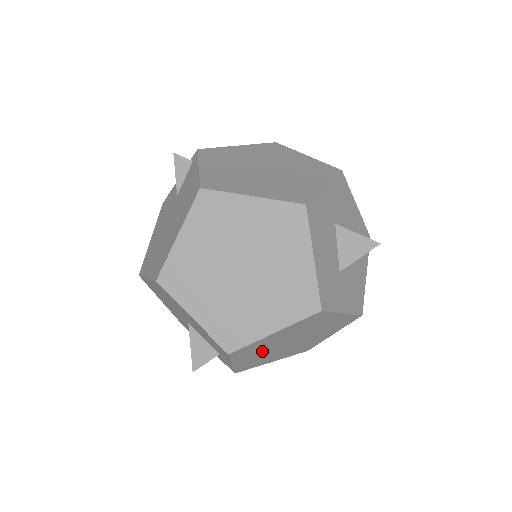
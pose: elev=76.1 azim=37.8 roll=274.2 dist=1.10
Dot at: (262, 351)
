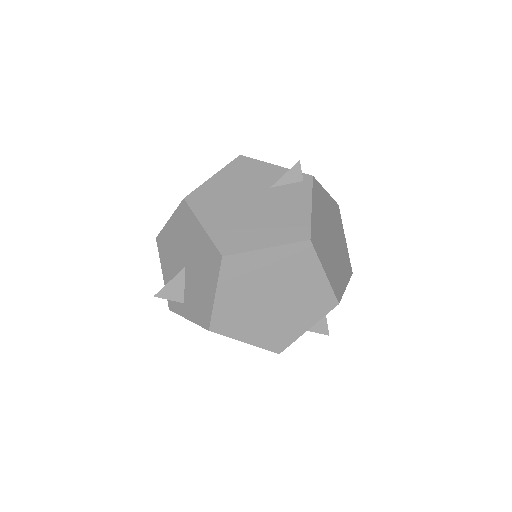
Dot at: occluded
